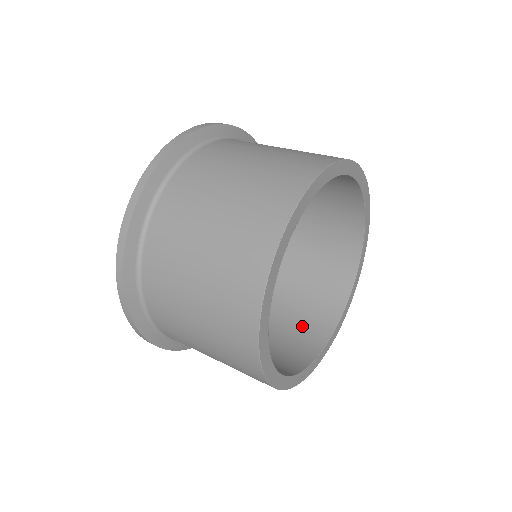
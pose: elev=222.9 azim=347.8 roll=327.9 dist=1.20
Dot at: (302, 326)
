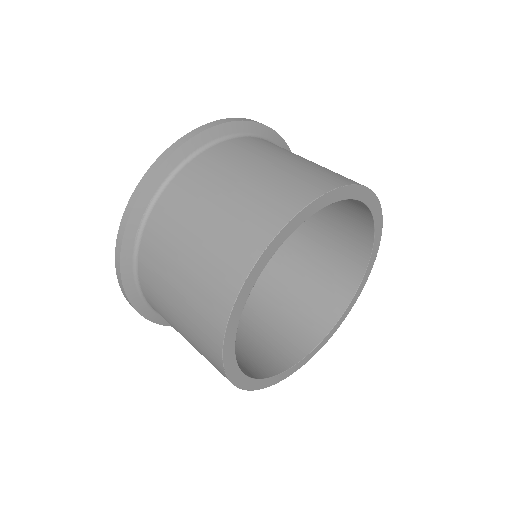
Dot at: (261, 351)
